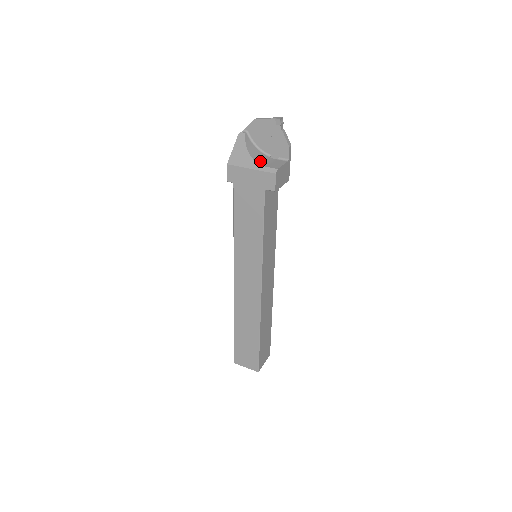
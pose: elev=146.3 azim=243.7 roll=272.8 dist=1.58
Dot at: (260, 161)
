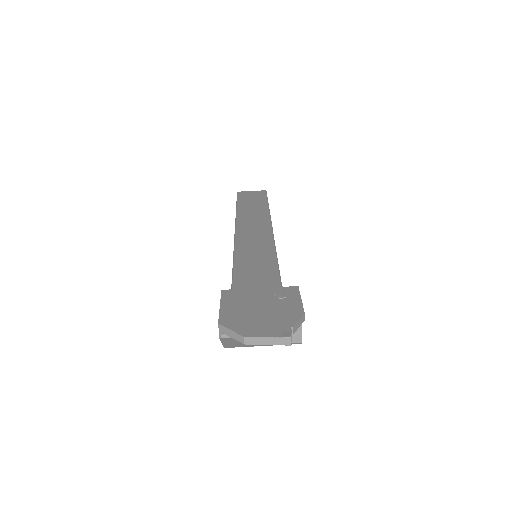
Dot at: occluded
